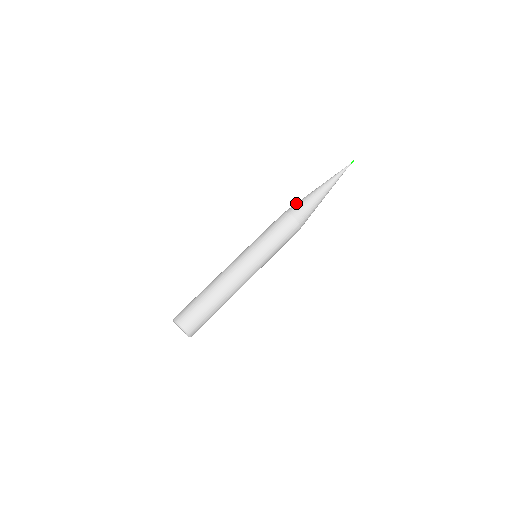
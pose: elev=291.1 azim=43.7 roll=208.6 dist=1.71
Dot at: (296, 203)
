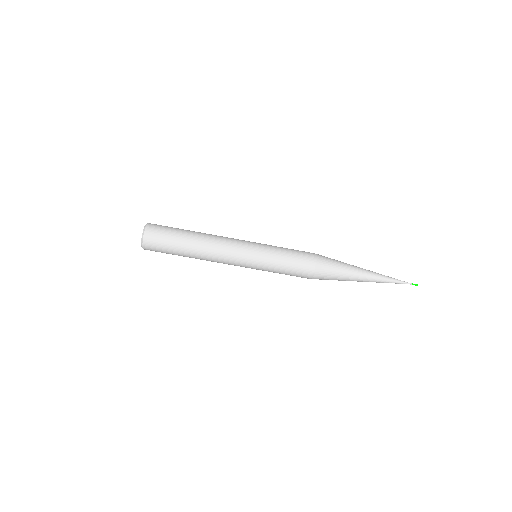
Dot at: (333, 259)
